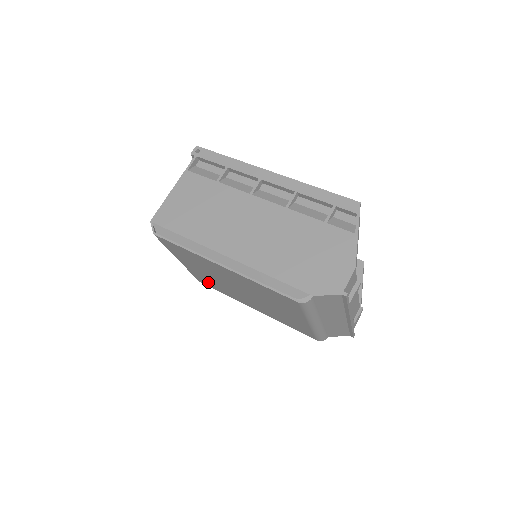
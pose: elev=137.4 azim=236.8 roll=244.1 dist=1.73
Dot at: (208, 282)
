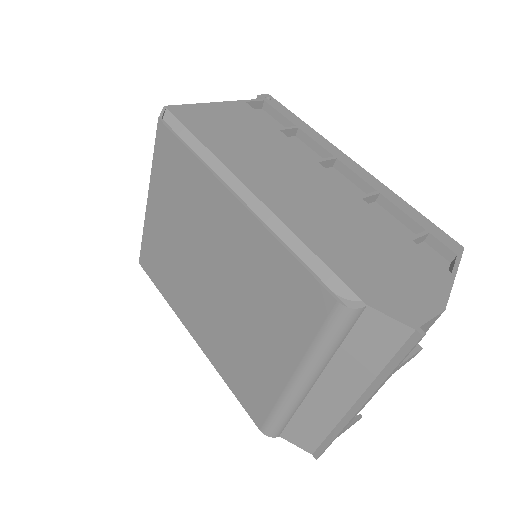
Dot at: (157, 261)
